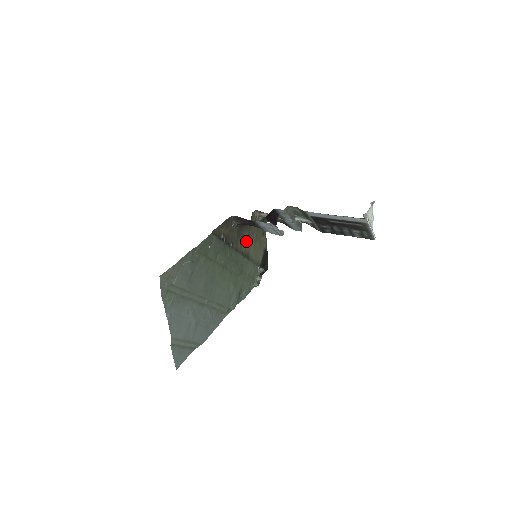
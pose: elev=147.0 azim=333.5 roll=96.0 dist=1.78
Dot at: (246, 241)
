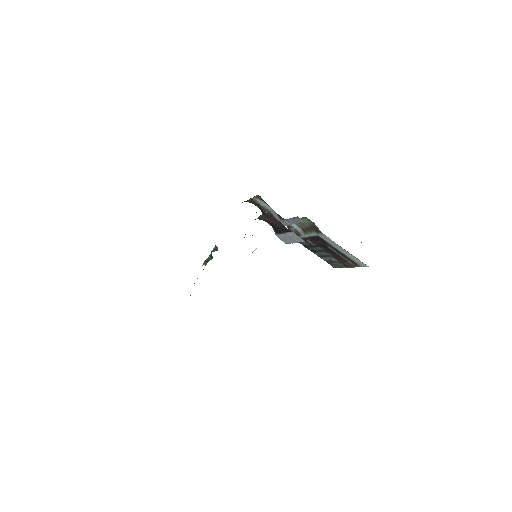
Dot at: occluded
